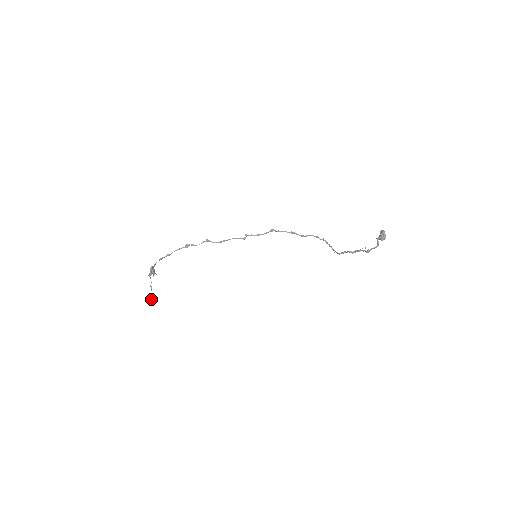
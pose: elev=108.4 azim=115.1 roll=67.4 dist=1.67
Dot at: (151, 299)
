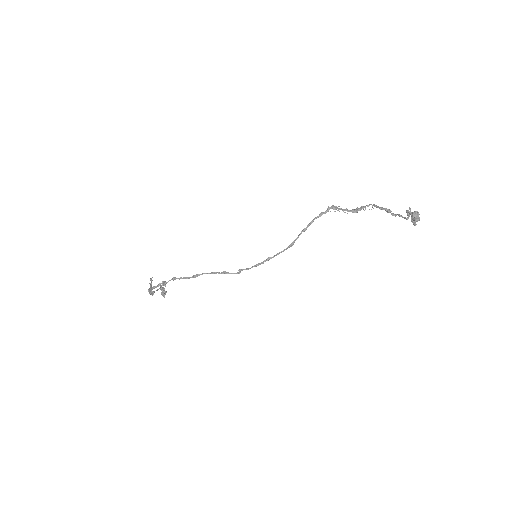
Dot at: (165, 292)
